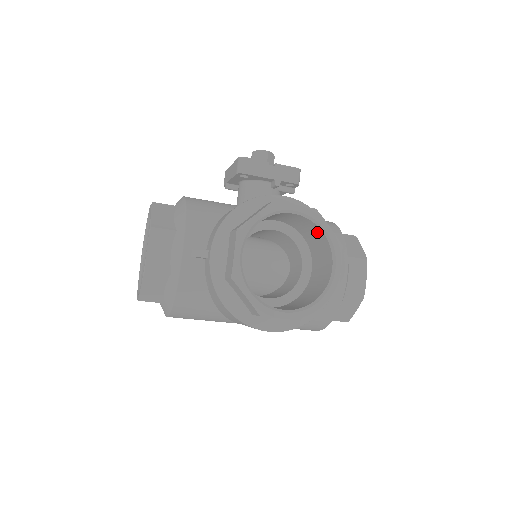
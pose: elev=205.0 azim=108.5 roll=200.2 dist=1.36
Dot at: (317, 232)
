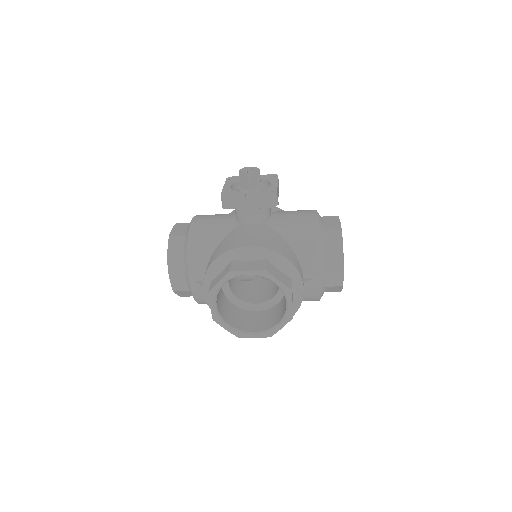
Dot at: occluded
